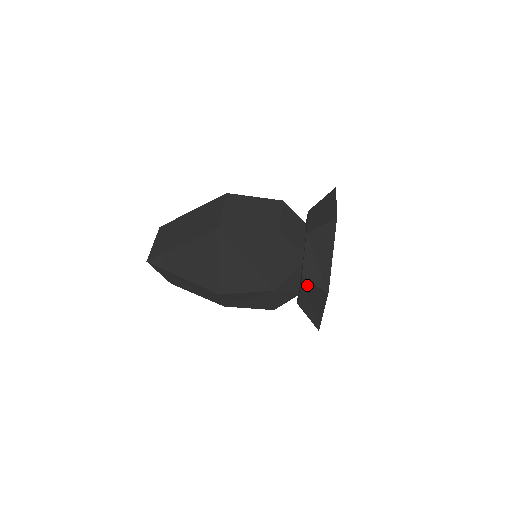
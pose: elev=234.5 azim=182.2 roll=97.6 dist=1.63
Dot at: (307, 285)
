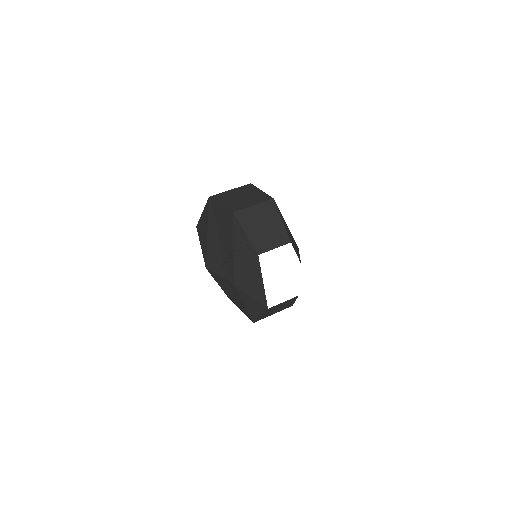
Dot at: occluded
